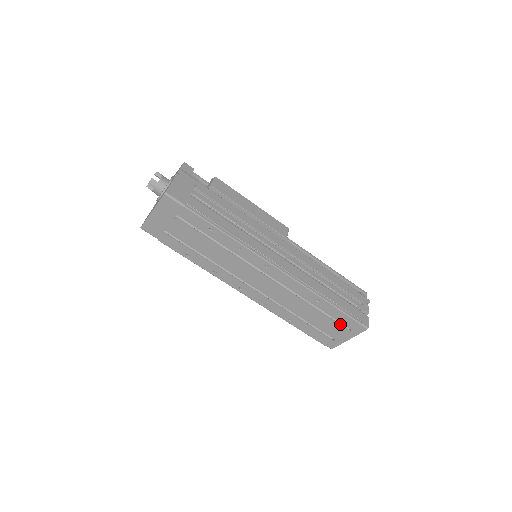
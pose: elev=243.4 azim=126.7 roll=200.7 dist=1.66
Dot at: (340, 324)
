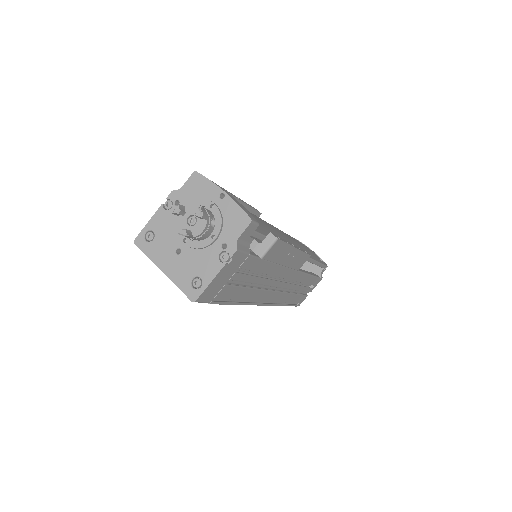
Dot at: occluded
